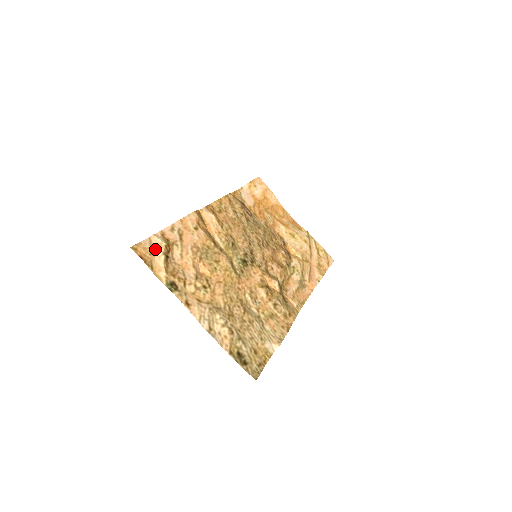
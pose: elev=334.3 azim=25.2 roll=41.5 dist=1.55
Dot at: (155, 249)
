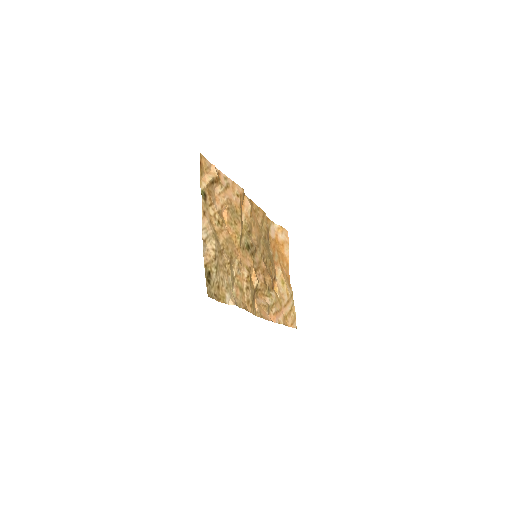
Dot at: (210, 171)
